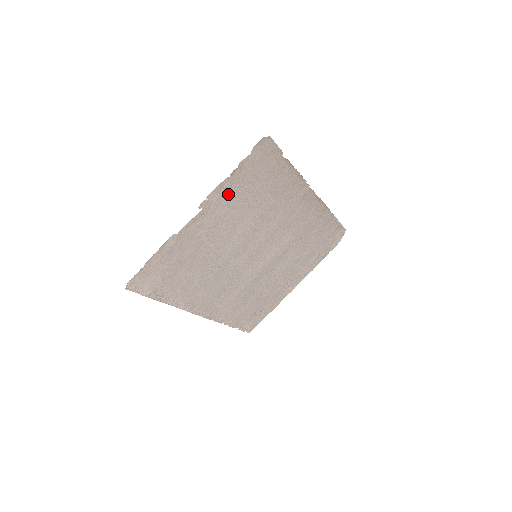
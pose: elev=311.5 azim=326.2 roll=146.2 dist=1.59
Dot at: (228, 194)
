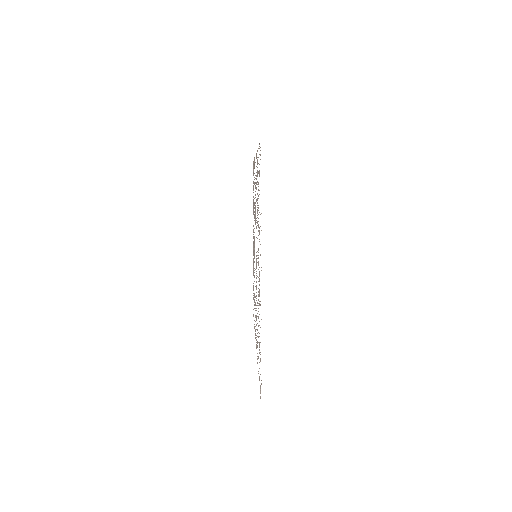
Dot at: (259, 232)
